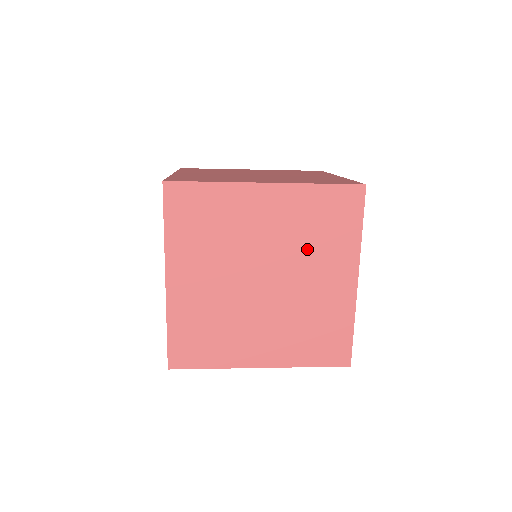
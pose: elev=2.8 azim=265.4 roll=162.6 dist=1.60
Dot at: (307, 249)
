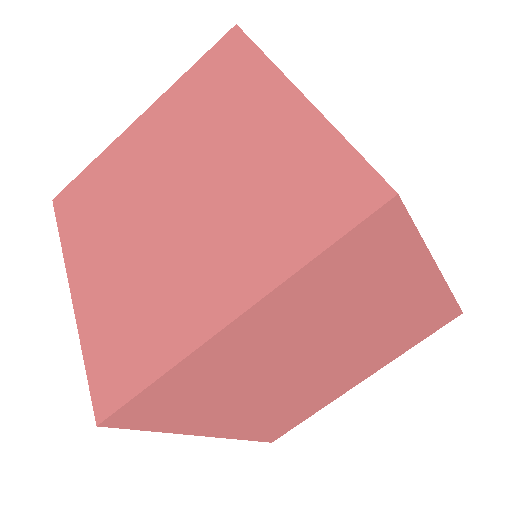
Dot at: occluded
